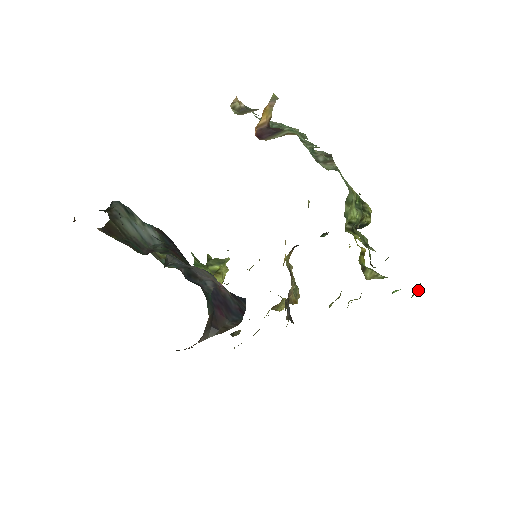
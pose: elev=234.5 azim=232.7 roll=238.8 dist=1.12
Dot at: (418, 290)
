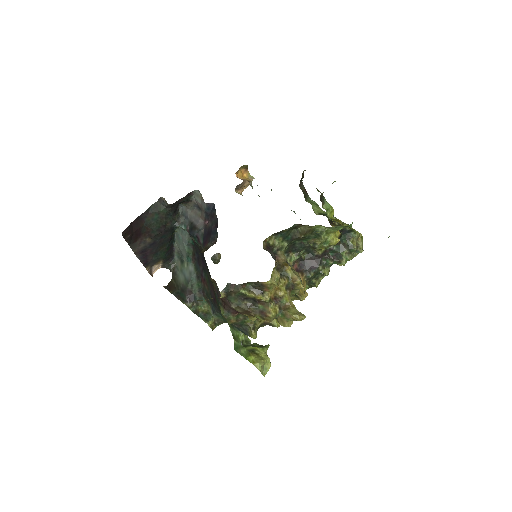
Dot at: occluded
